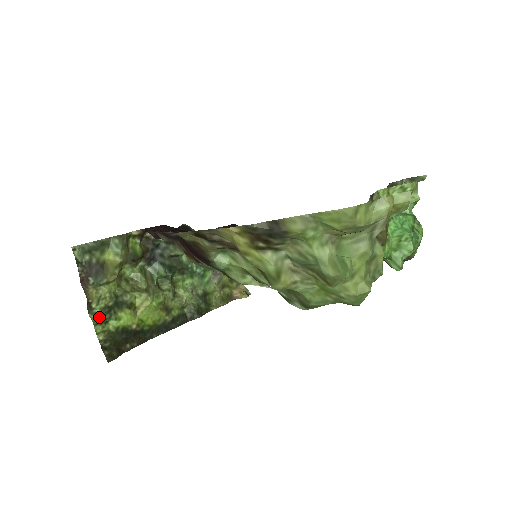
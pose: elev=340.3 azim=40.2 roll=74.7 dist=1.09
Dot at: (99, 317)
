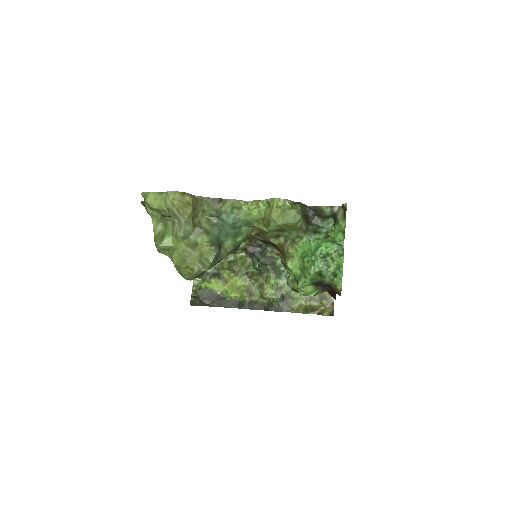
Dot at: occluded
